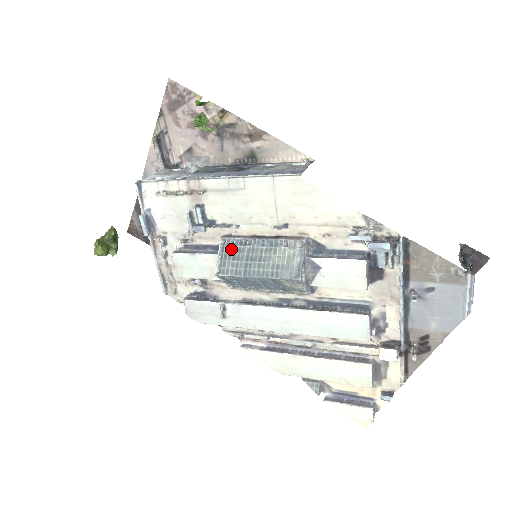
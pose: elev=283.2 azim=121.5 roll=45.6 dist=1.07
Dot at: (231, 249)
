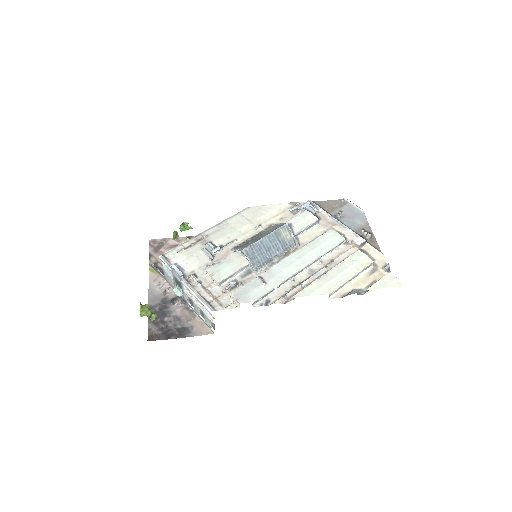
Dot at: (241, 245)
